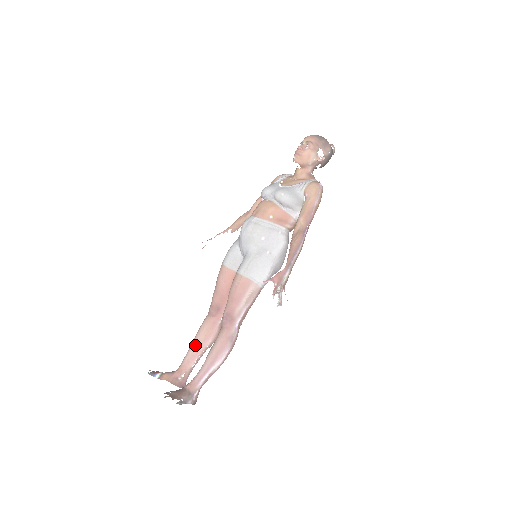
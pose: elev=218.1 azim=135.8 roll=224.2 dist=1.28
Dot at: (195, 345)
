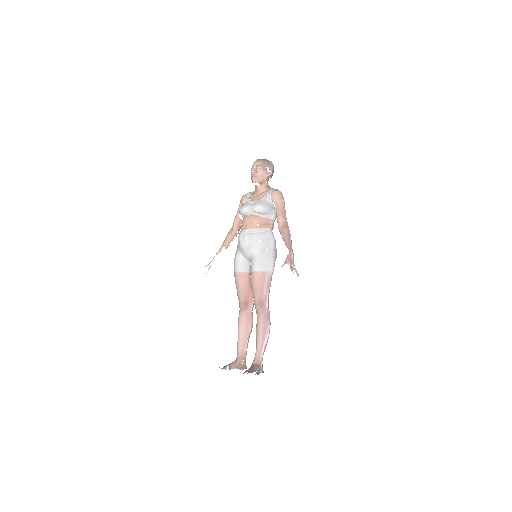
Dot at: (241, 335)
